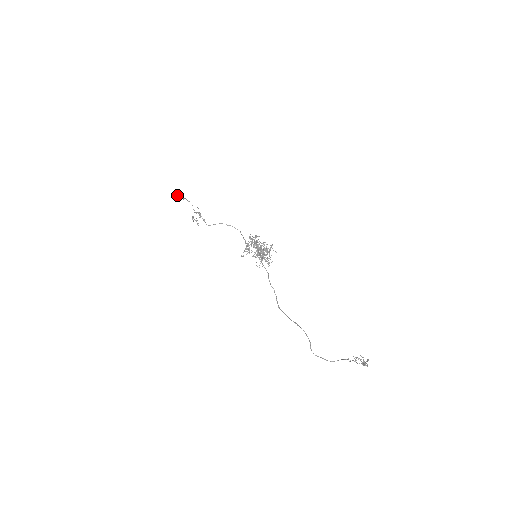
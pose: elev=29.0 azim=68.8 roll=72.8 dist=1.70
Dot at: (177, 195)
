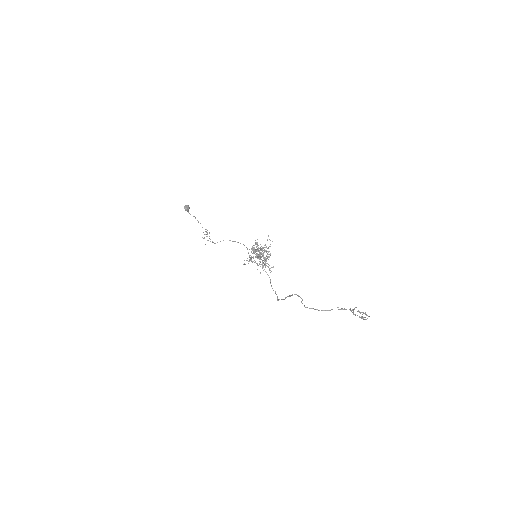
Dot at: (186, 206)
